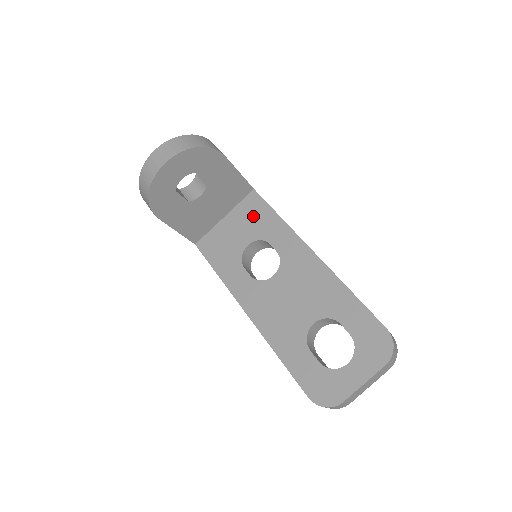
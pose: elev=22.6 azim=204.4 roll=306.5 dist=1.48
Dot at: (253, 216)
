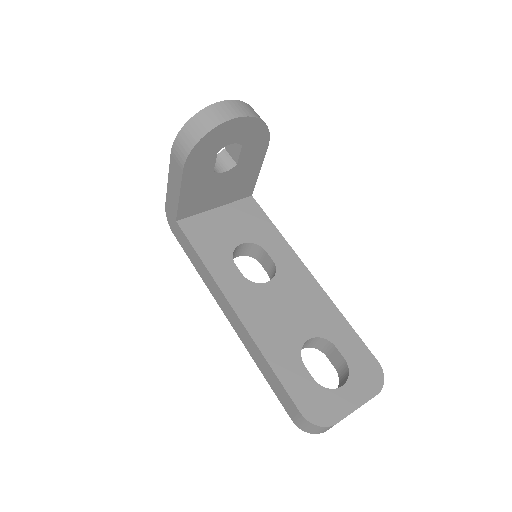
Dot at: (249, 219)
